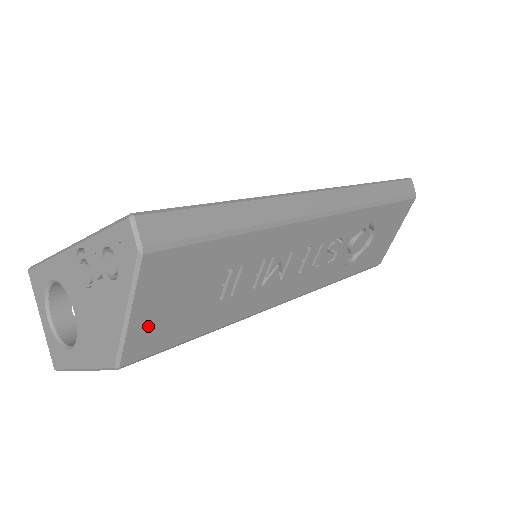
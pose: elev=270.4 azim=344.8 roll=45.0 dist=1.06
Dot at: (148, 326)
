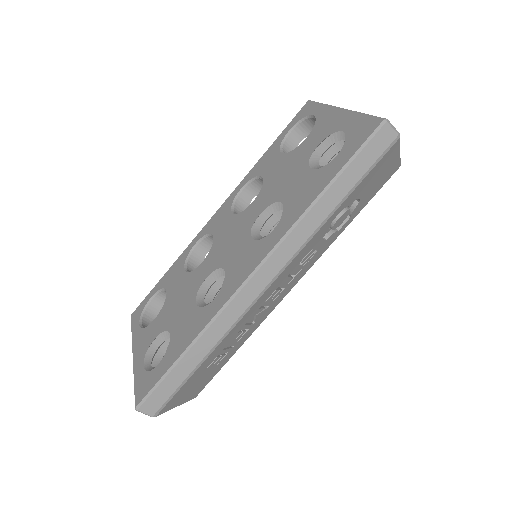
Dot at: (192, 393)
